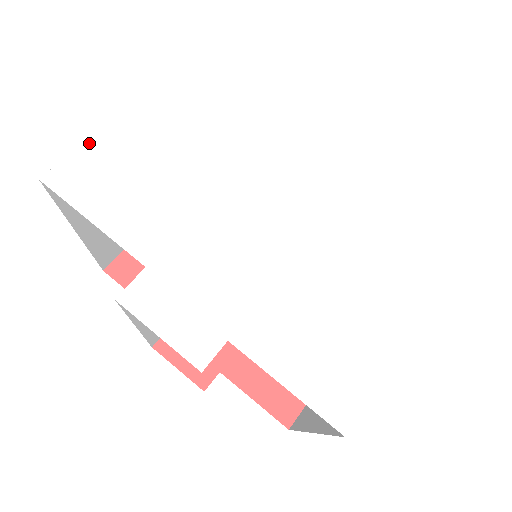
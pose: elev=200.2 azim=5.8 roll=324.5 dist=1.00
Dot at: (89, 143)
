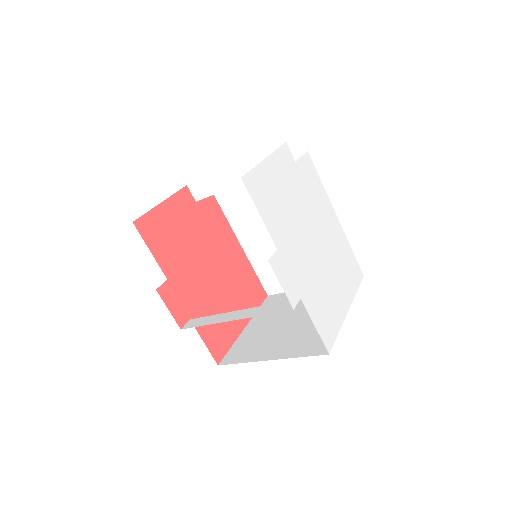
Dot at: (258, 168)
